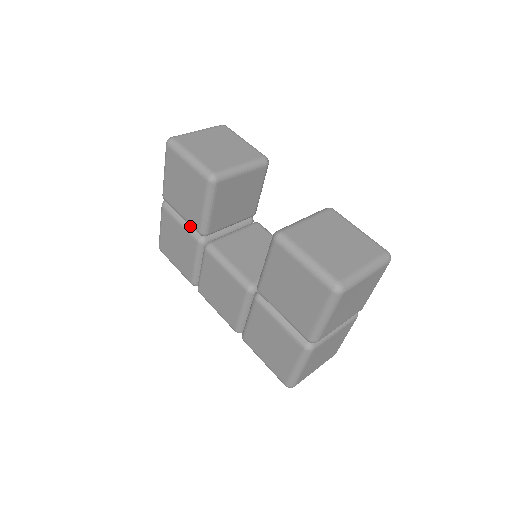
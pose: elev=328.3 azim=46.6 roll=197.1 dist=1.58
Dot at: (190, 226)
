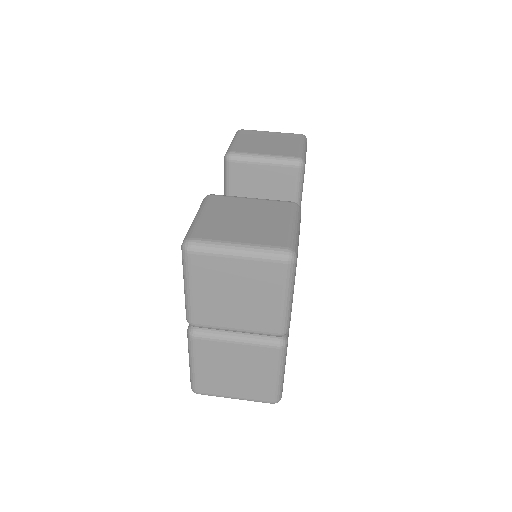
Dot at: occluded
